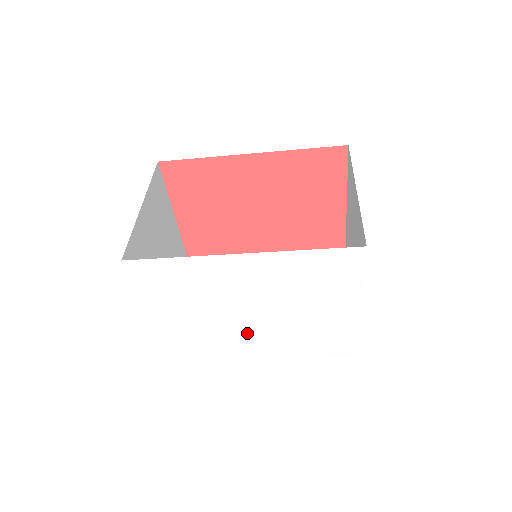
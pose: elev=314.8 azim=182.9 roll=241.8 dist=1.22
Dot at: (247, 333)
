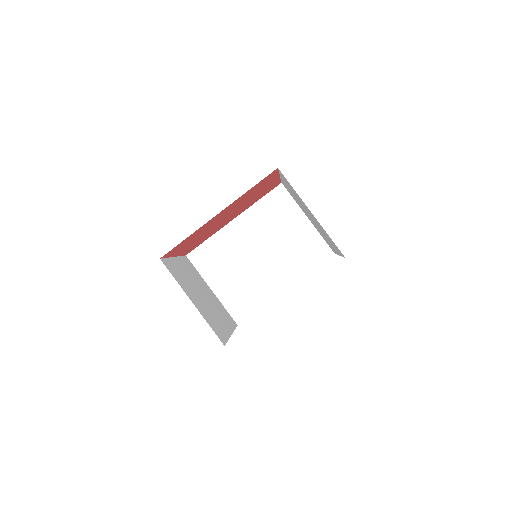
Dot at: occluded
